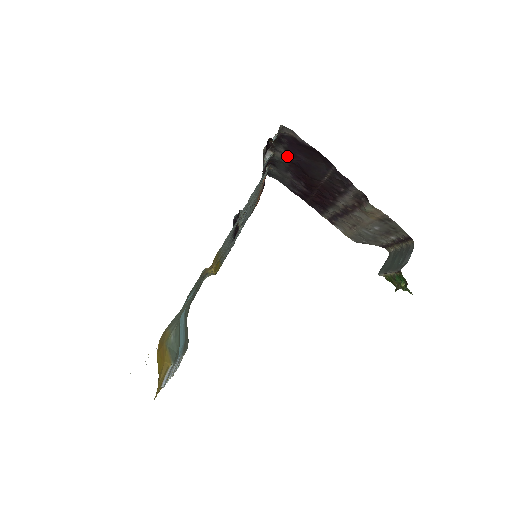
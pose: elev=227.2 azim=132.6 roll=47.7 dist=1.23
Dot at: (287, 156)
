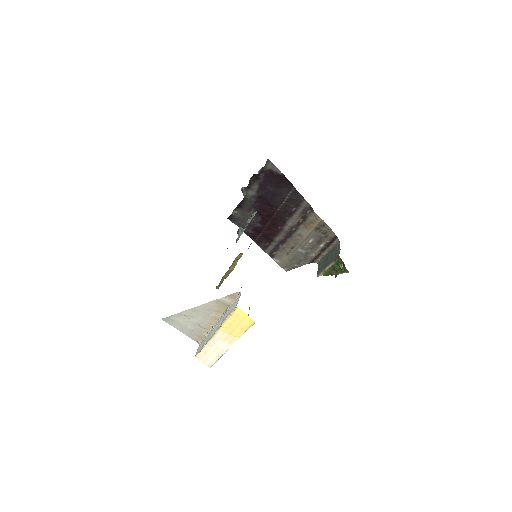
Dot at: (257, 192)
